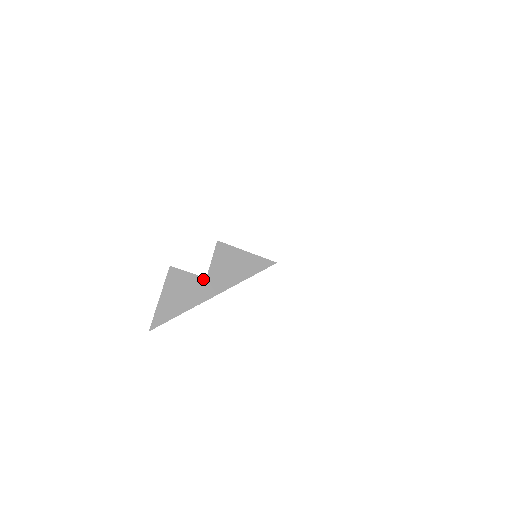
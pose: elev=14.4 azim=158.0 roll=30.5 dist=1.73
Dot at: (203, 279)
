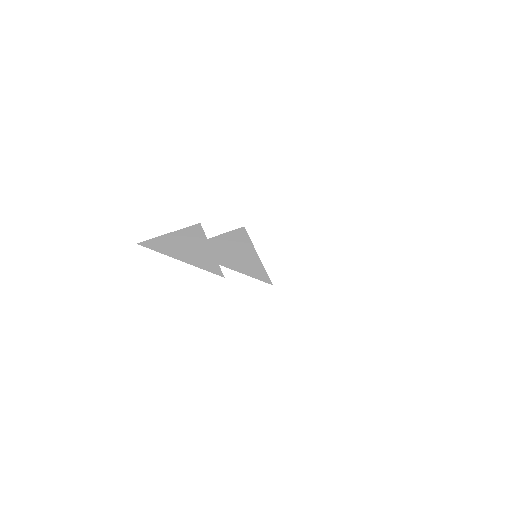
Dot at: occluded
